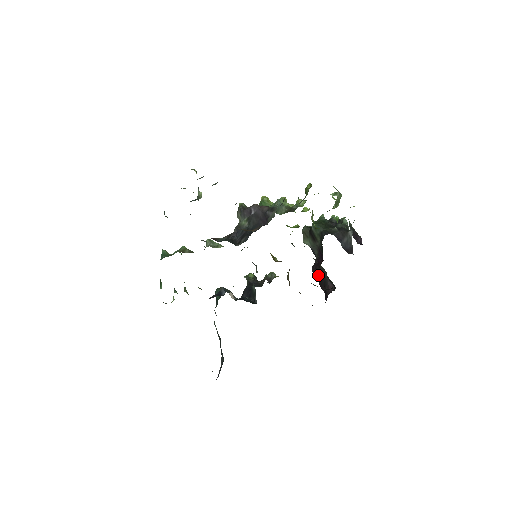
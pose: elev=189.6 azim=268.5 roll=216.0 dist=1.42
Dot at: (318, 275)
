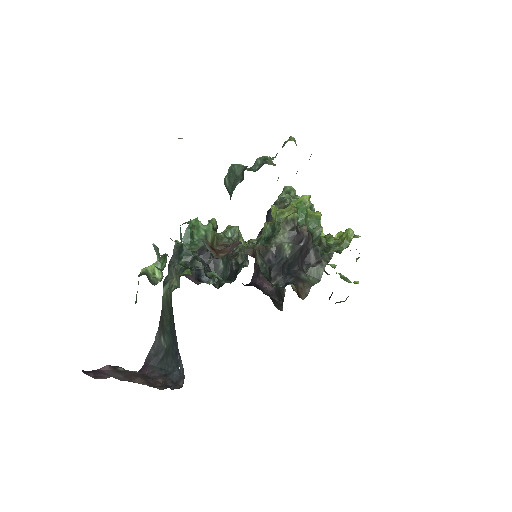
Dot at: occluded
